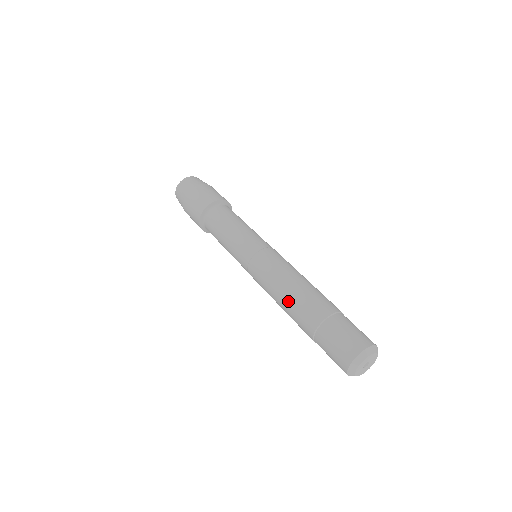
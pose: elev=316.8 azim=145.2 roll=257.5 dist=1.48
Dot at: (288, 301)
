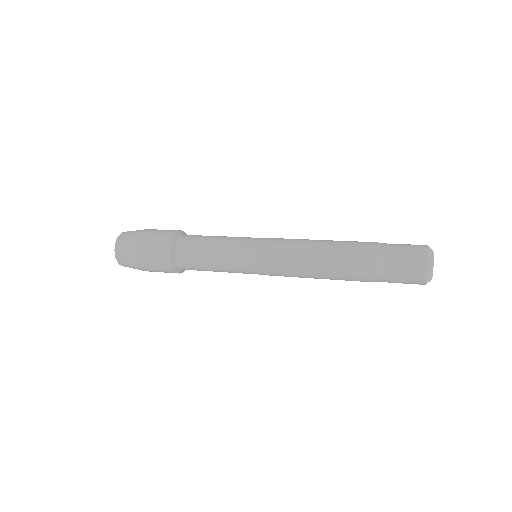
Dot at: (330, 258)
